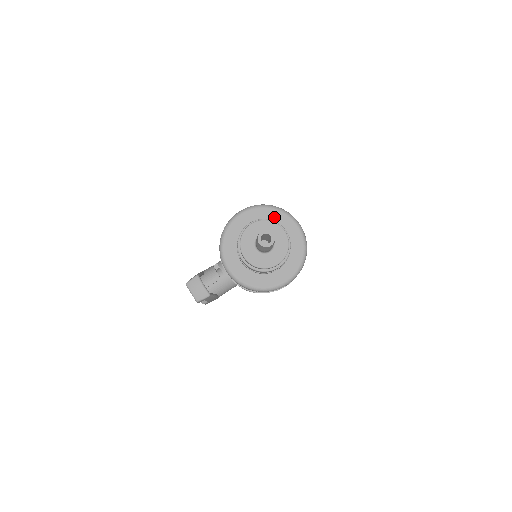
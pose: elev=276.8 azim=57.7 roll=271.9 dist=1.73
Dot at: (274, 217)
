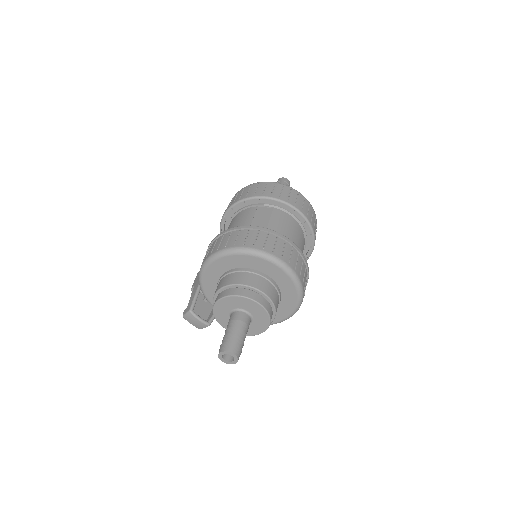
Dot at: (252, 263)
